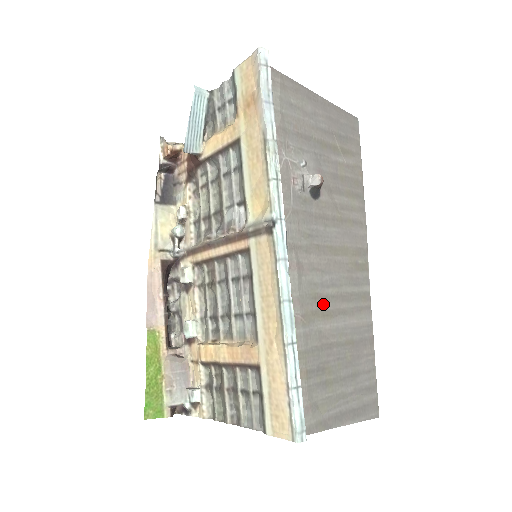
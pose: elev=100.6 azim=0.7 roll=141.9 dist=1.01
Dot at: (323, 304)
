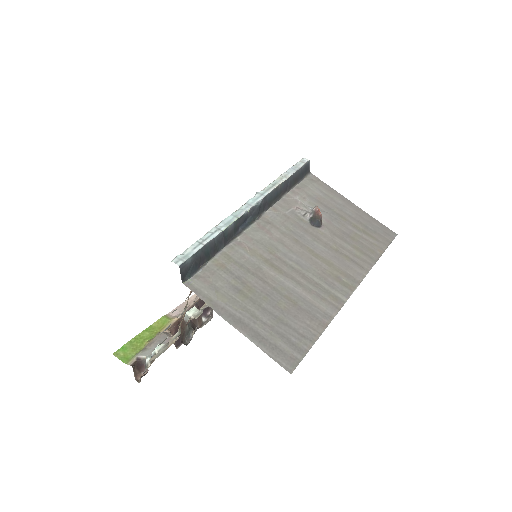
Dot at: (277, 262)
